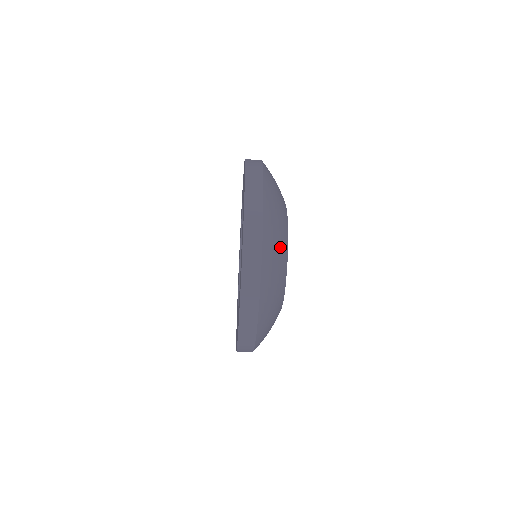
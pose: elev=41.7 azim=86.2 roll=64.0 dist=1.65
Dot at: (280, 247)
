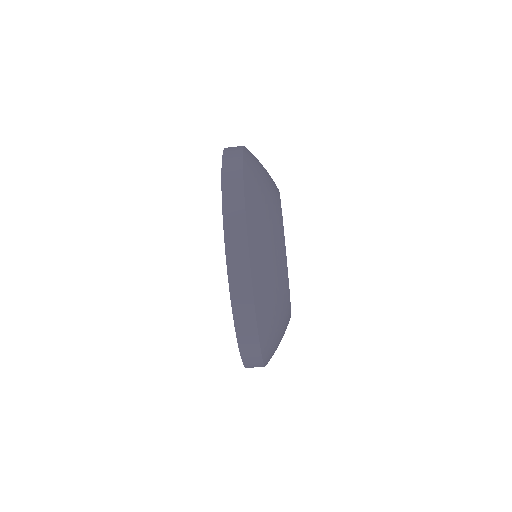
Dot at: (277, 285)
